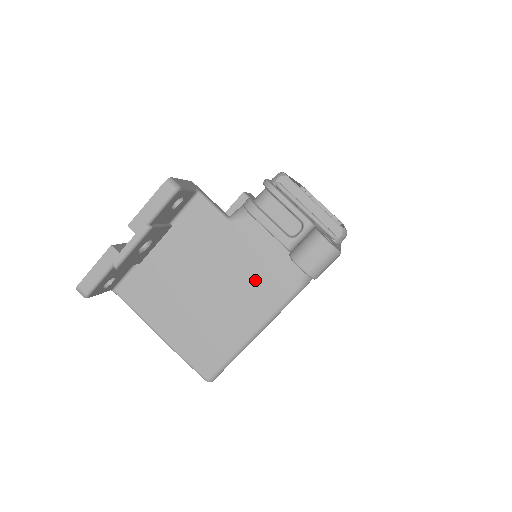
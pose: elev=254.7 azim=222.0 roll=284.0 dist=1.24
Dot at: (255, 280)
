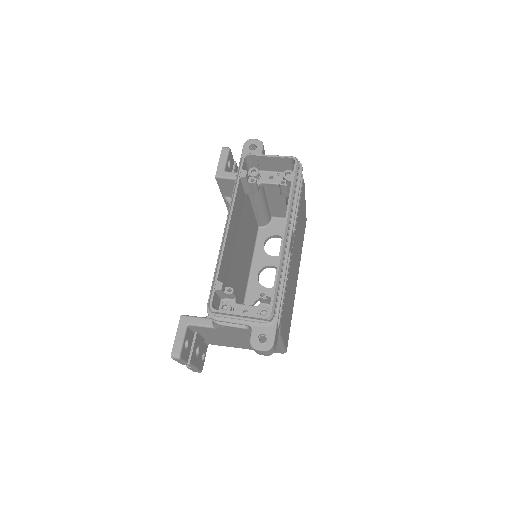
Dot at: occluded
